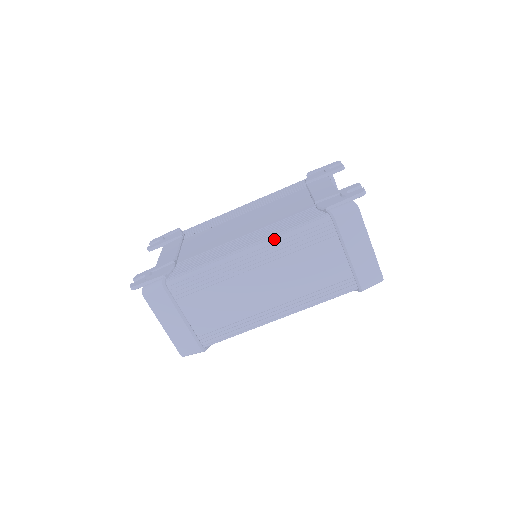
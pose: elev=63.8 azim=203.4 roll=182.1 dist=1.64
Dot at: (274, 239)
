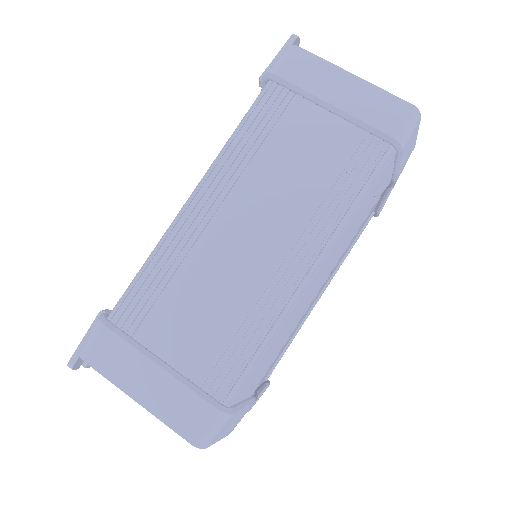
Dot at: (218, 157)
